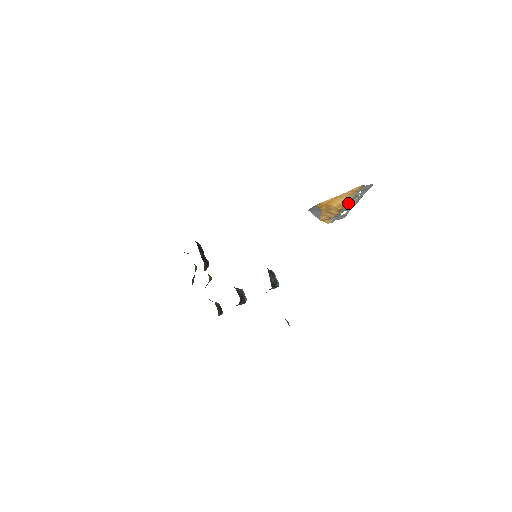
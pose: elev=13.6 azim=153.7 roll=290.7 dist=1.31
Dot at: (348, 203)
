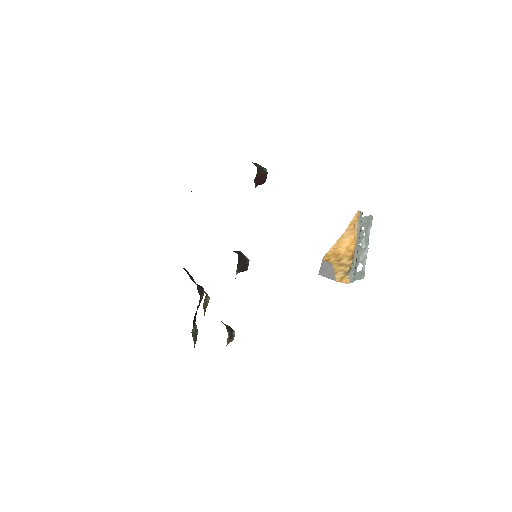
Dot at: (356, 245)
